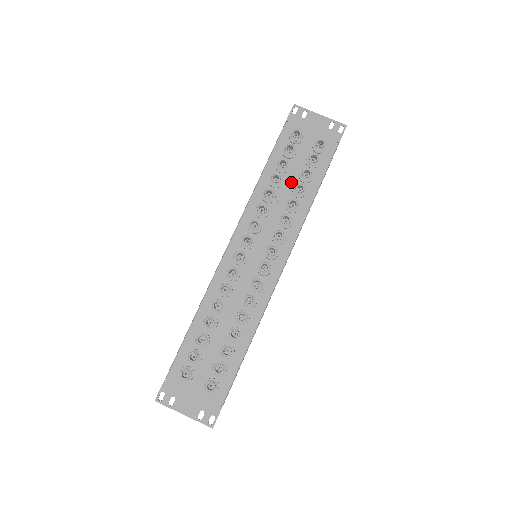
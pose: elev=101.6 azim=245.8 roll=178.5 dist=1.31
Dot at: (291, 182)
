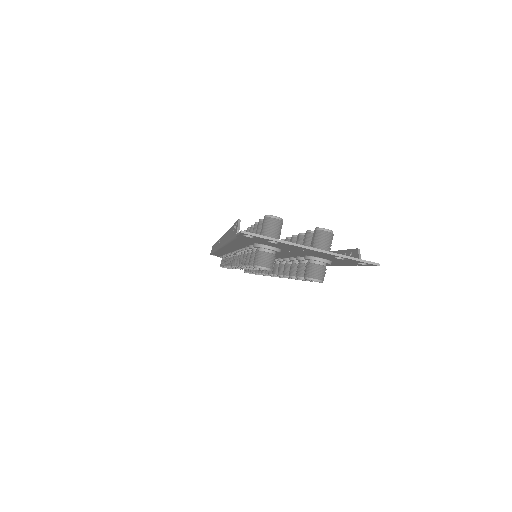
Dot at: occluded
